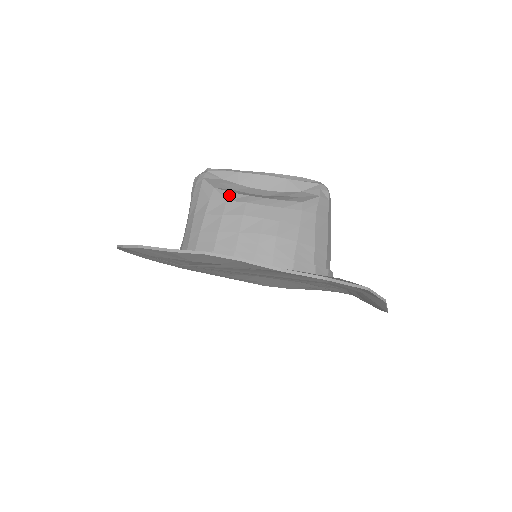
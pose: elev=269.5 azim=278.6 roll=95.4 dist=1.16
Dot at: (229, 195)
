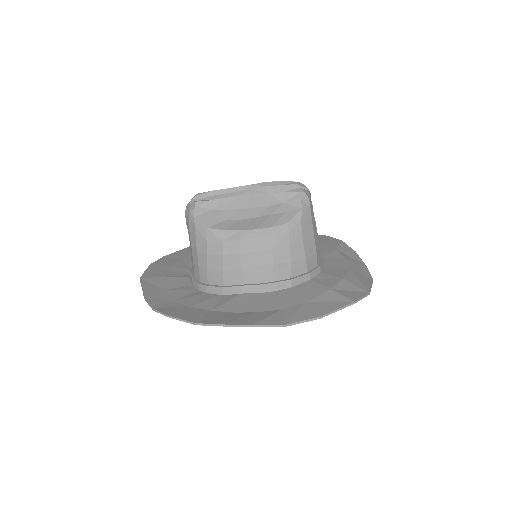
Dot at: (223, 234)
